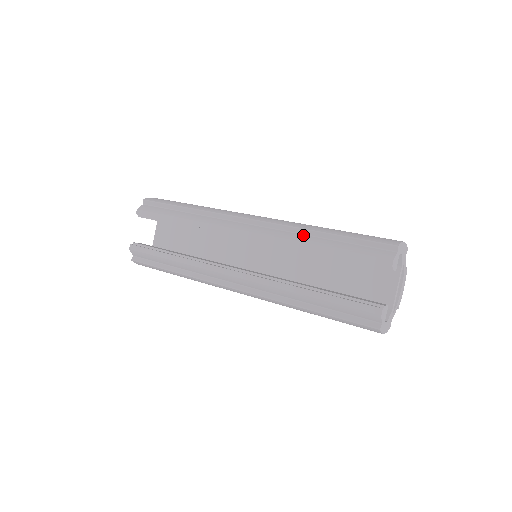
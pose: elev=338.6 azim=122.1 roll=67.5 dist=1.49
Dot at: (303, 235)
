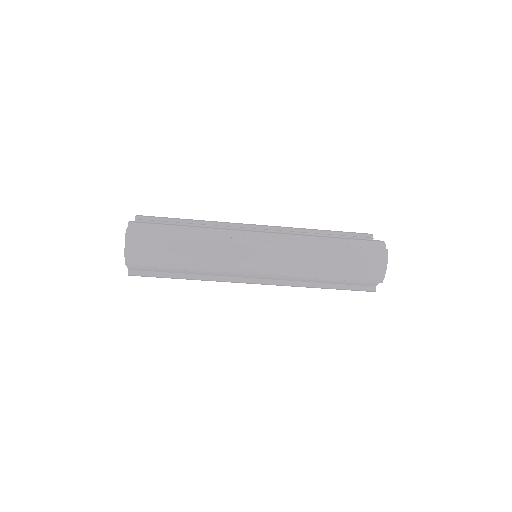
Dot at: occluded
